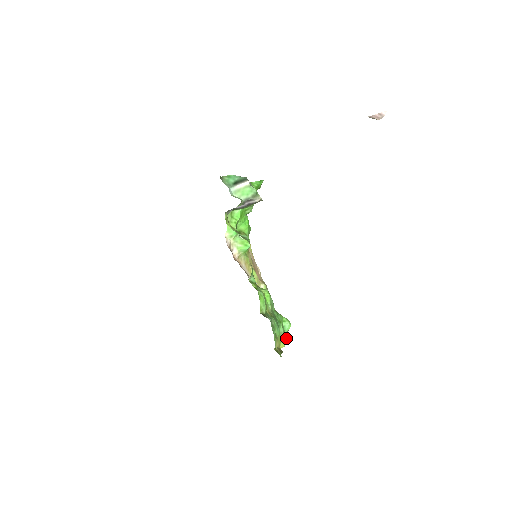
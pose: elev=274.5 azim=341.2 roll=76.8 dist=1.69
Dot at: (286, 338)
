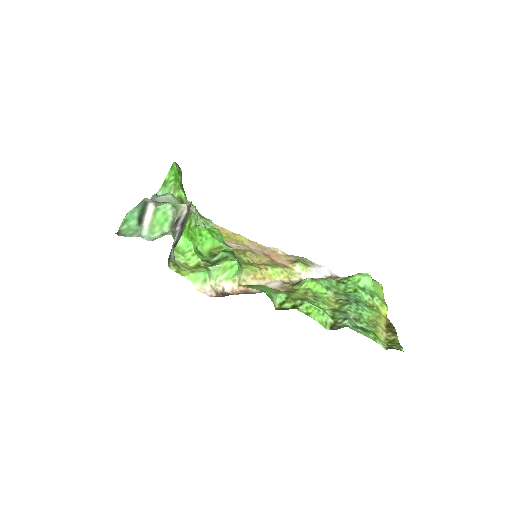
Dot at: (378, 291)
